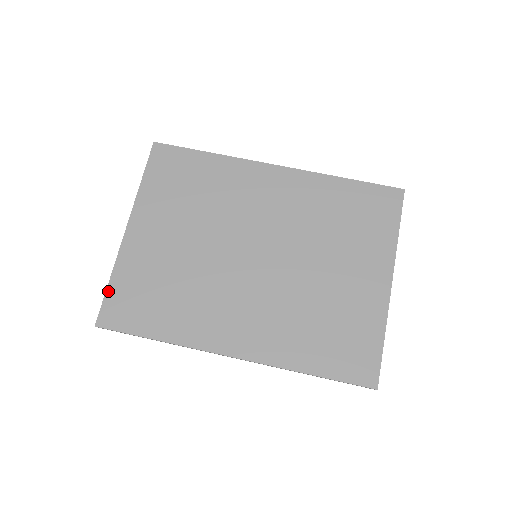
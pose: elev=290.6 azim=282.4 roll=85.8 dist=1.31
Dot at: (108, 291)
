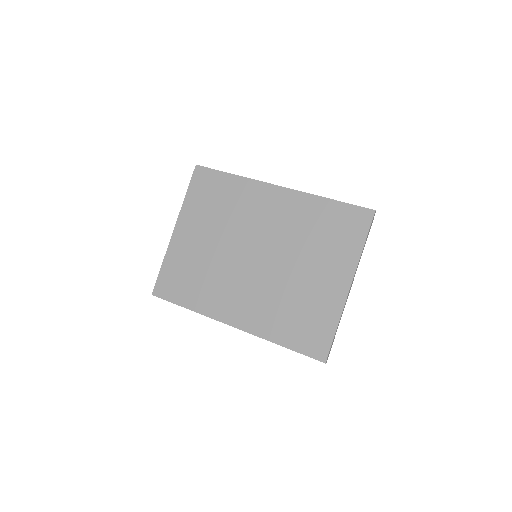
Dot at: (160, 272)
